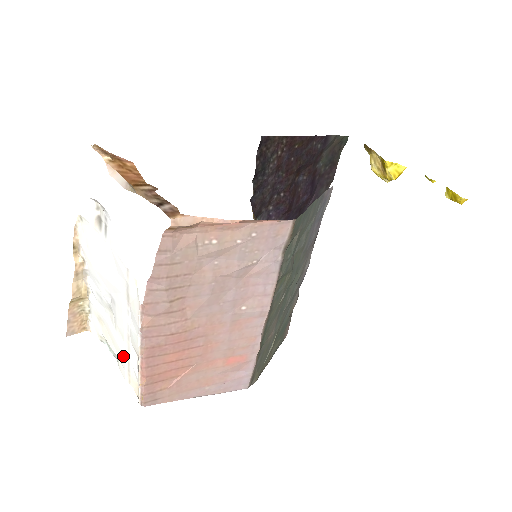
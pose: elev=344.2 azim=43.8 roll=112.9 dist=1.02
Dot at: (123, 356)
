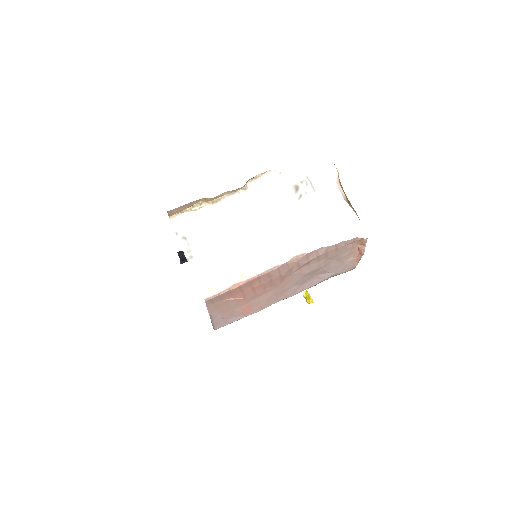
Dot at: (219, 261)
